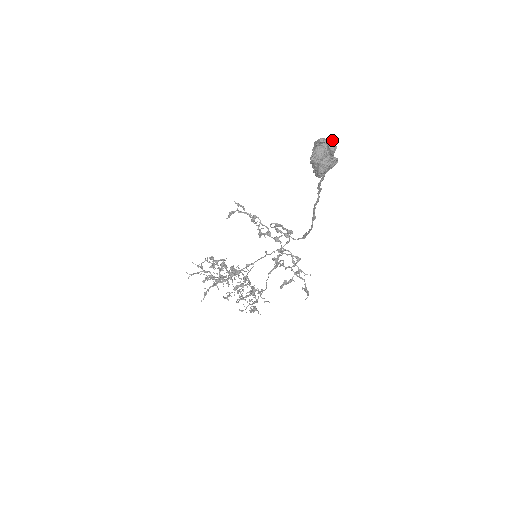
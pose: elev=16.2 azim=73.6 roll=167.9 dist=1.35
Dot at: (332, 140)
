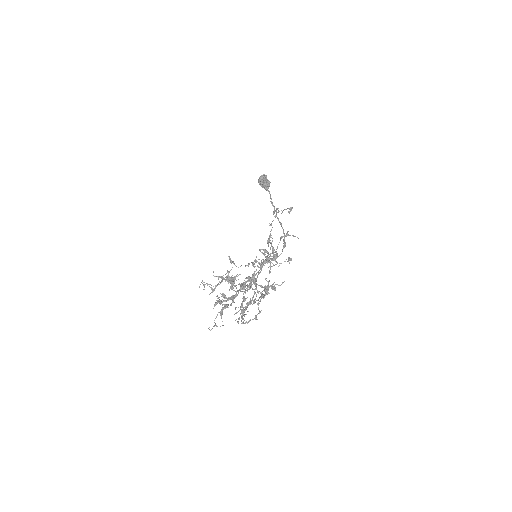
Dot at: occluded
